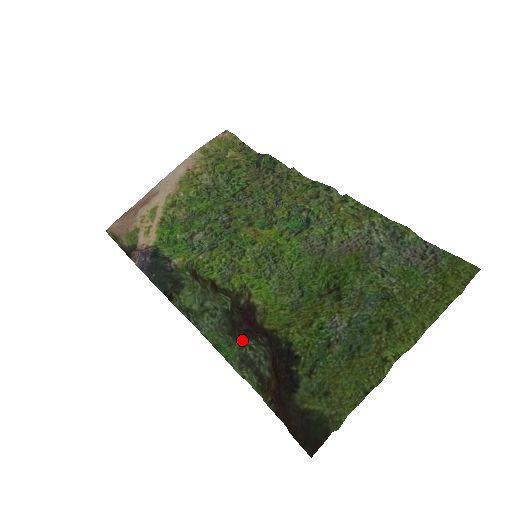
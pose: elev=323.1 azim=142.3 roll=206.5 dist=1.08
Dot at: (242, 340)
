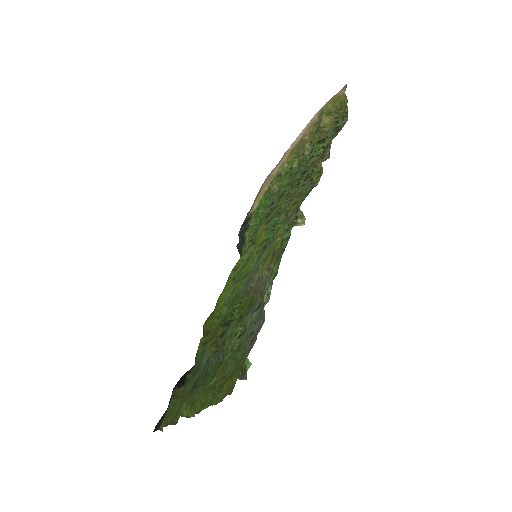
Dot at: occluded
